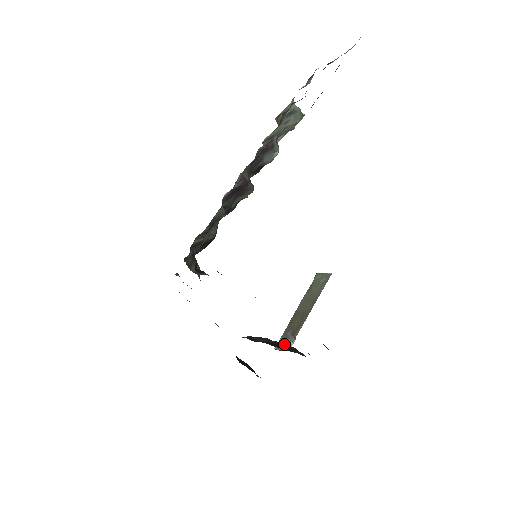
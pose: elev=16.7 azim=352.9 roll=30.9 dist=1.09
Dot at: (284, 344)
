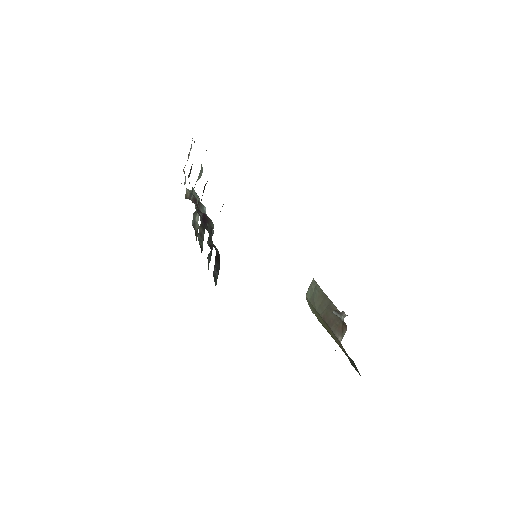
Dot at: occluded
